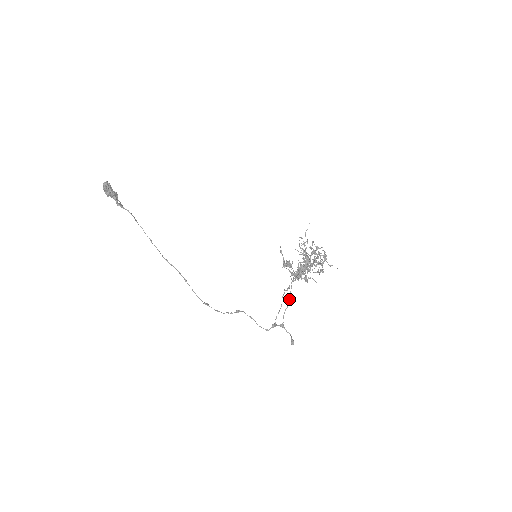
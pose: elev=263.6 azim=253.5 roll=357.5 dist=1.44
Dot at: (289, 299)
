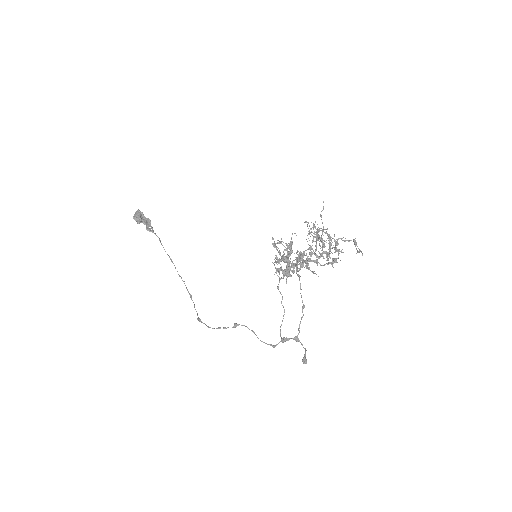
Dot at: occluded
